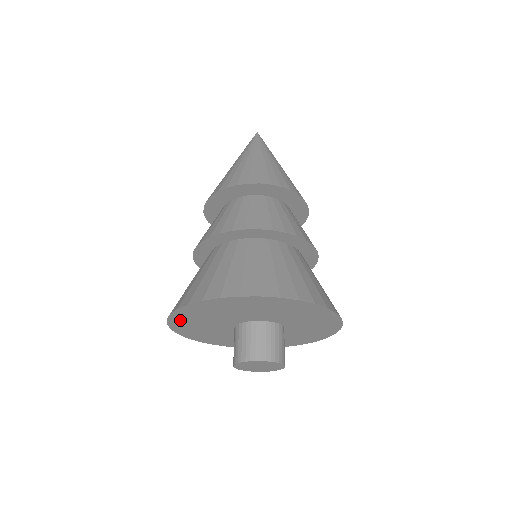
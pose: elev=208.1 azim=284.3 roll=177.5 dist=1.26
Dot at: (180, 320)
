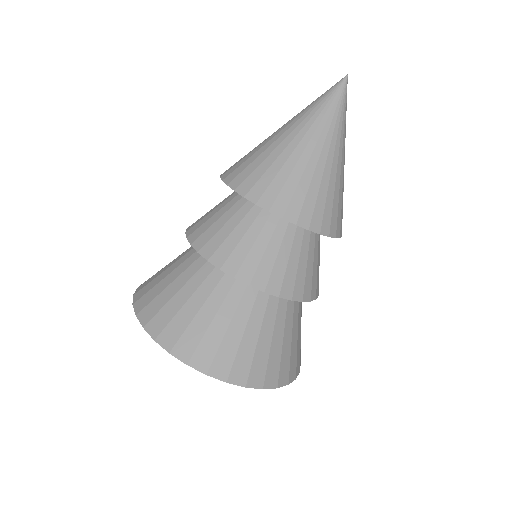
Dot at: occluded
